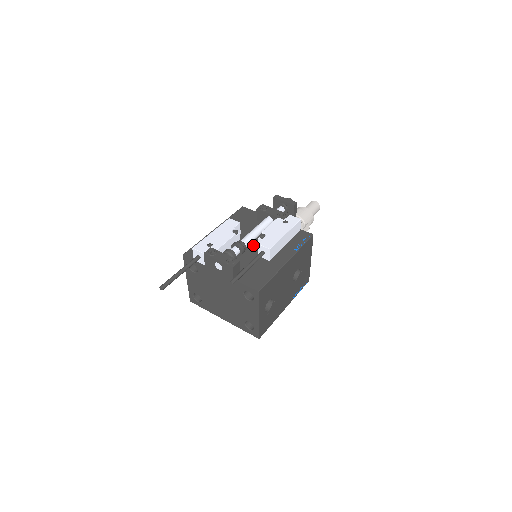
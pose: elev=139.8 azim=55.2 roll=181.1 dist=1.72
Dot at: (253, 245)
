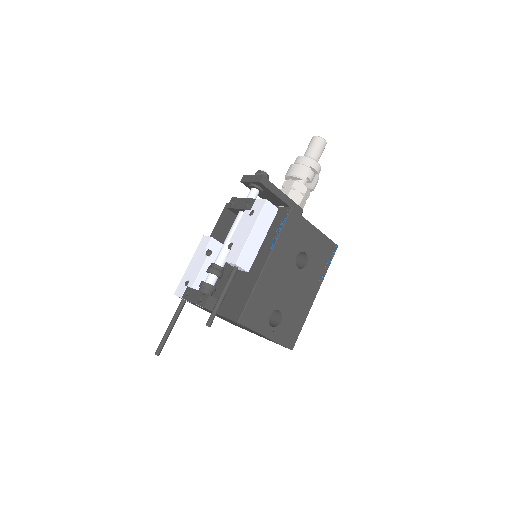
Dot at: occluded
